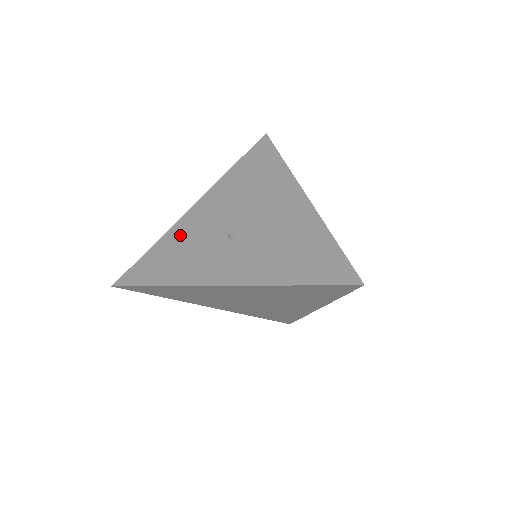
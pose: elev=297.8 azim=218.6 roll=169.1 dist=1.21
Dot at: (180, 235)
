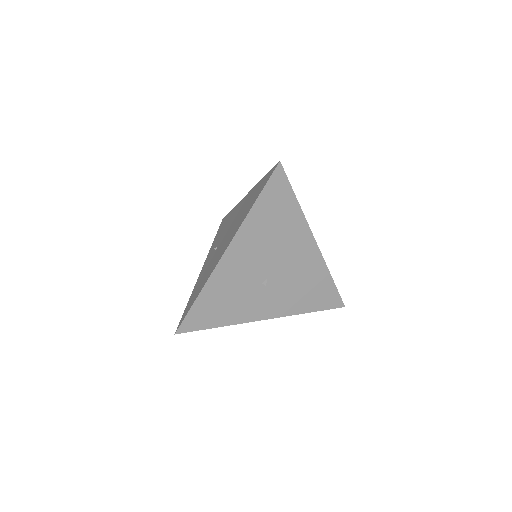
Dot at: (221, 285)
